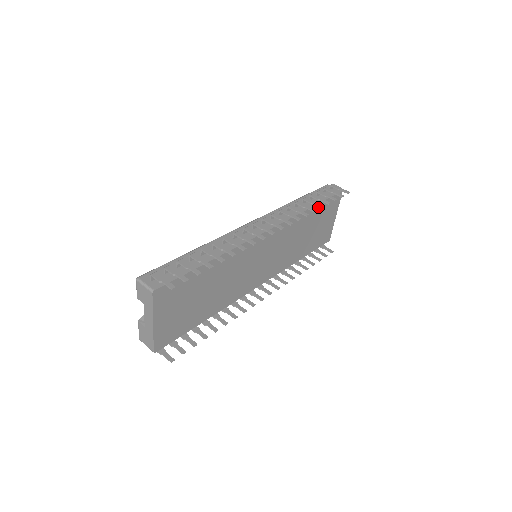
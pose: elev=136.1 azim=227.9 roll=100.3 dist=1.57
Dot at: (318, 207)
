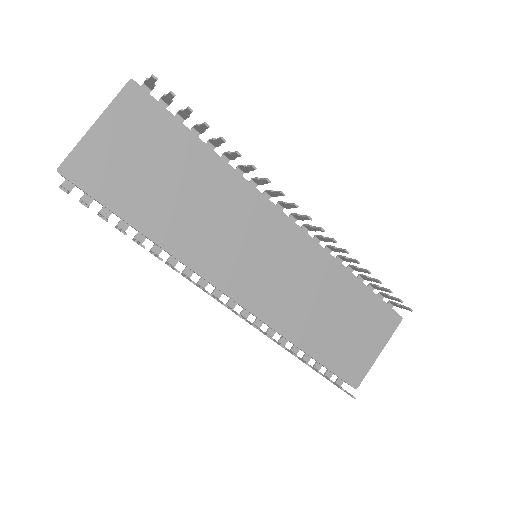
Dot at: (363, 291)
